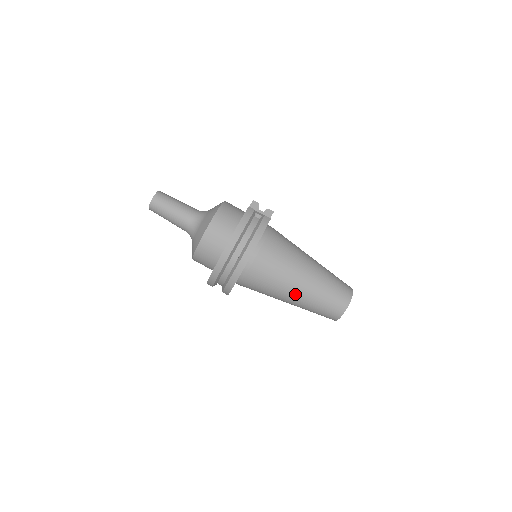
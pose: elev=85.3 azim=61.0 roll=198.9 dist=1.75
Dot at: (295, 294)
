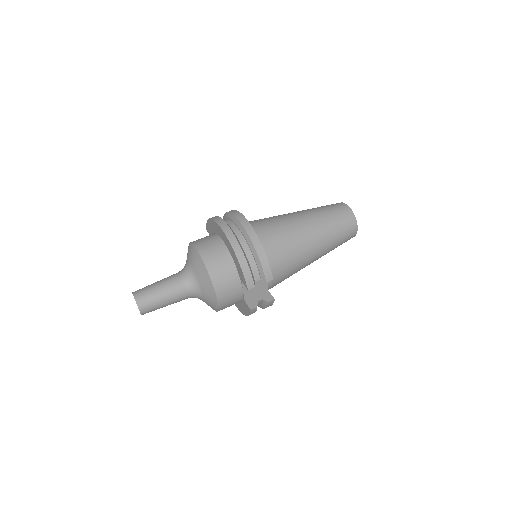
Dot at: (304, 219)
